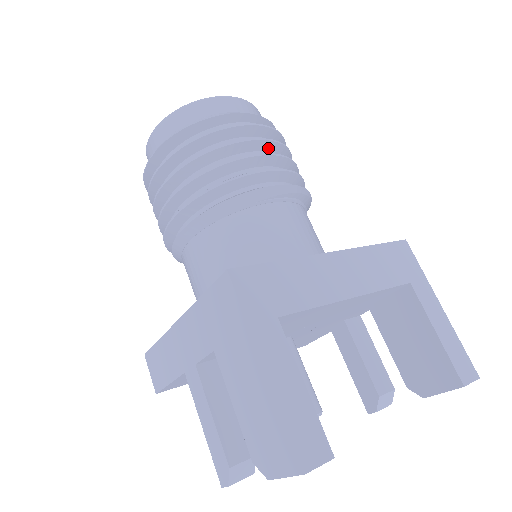
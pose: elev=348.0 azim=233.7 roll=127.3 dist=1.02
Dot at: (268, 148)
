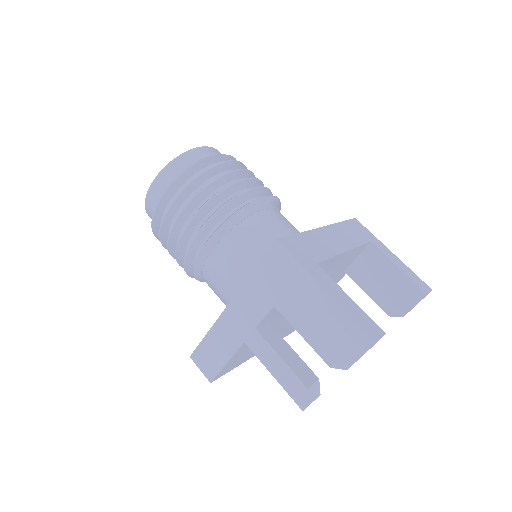
Dot at: (246, 176)
